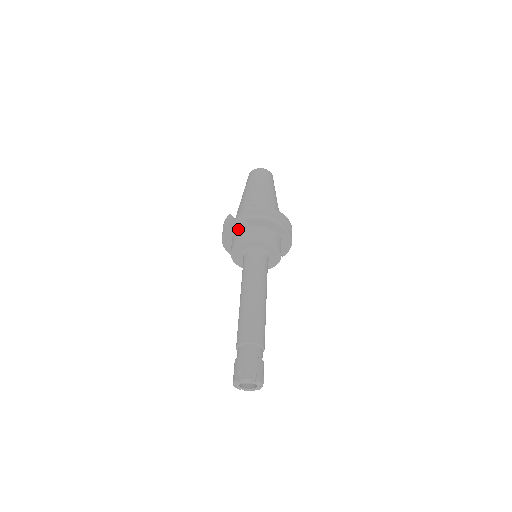
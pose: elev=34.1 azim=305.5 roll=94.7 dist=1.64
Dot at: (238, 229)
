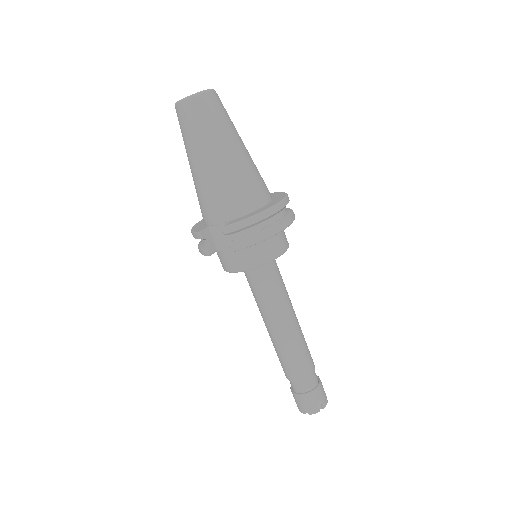
Dot at: (222, 249)
